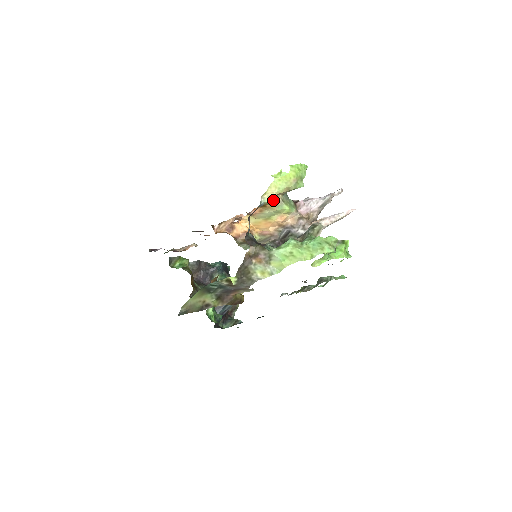
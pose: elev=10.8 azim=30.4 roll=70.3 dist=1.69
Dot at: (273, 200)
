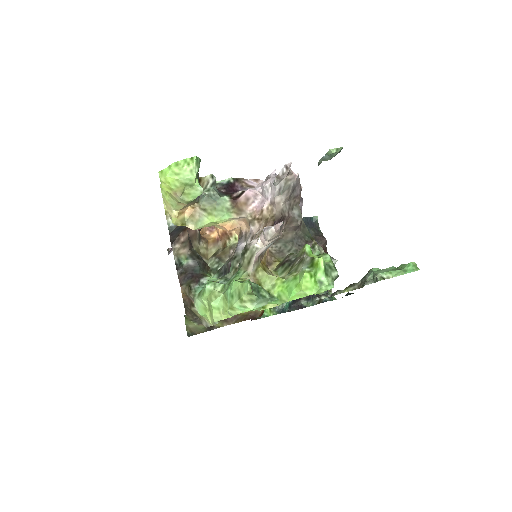
Dot at: (174, 223)
